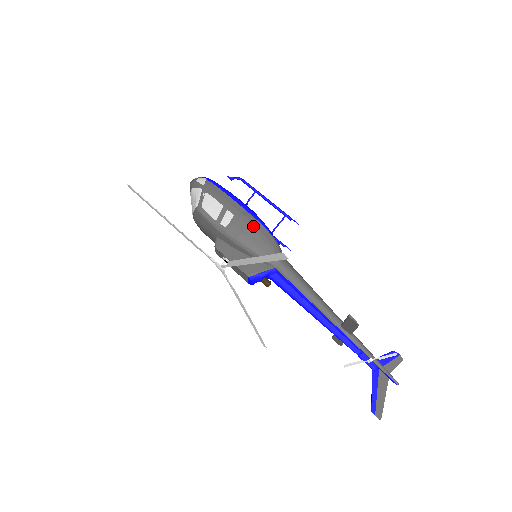
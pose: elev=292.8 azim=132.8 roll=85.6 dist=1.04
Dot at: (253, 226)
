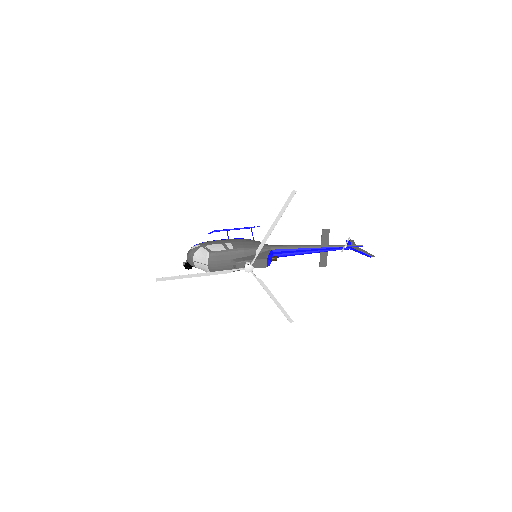
Dot at: (243, 241)
